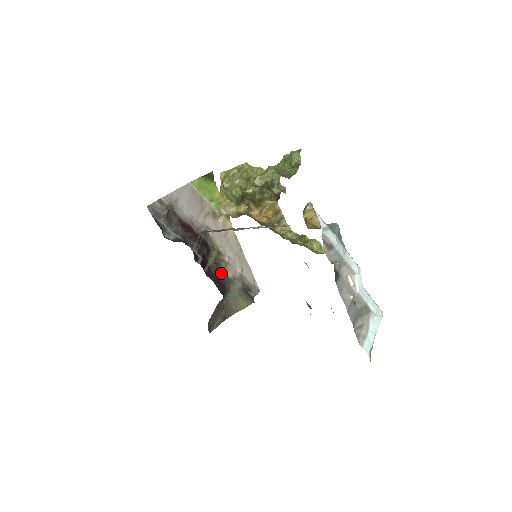
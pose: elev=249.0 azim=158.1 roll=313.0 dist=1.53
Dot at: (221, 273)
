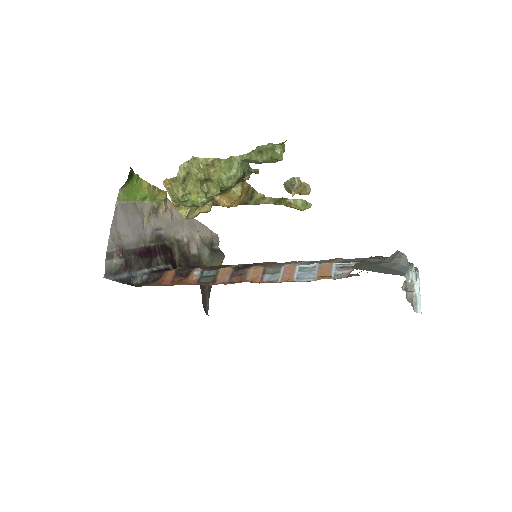
Dot at: (189, 258)
